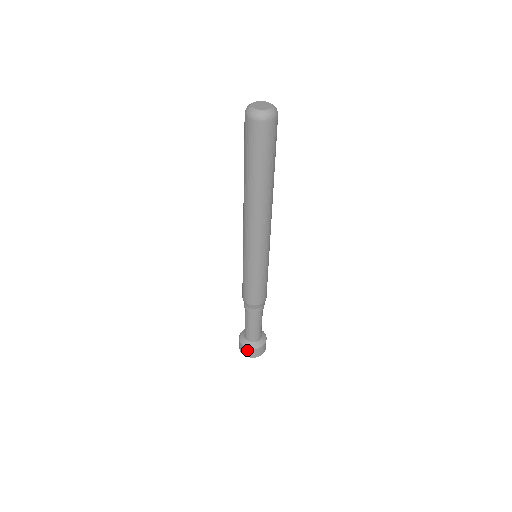
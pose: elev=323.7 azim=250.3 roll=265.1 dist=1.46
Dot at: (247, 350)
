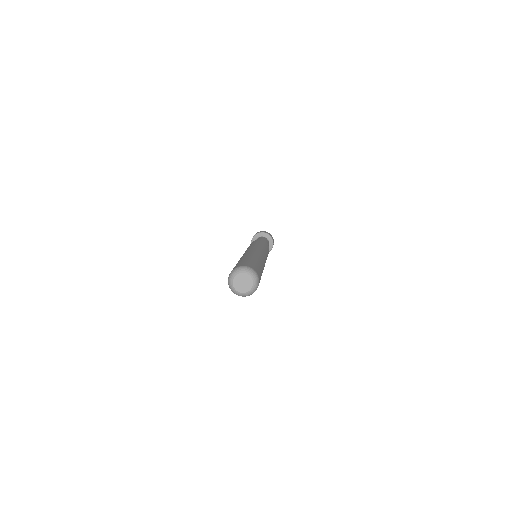
Dot at: occluded
